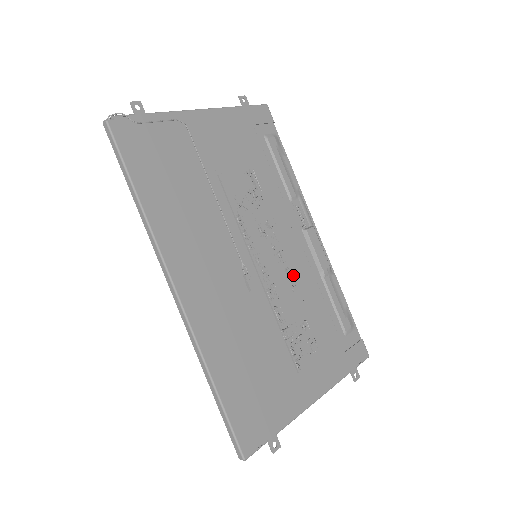
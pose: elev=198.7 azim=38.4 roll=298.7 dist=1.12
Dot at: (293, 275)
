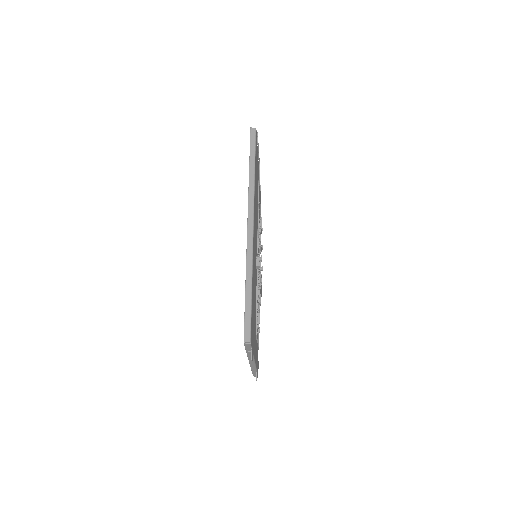
Dot at: occluded
